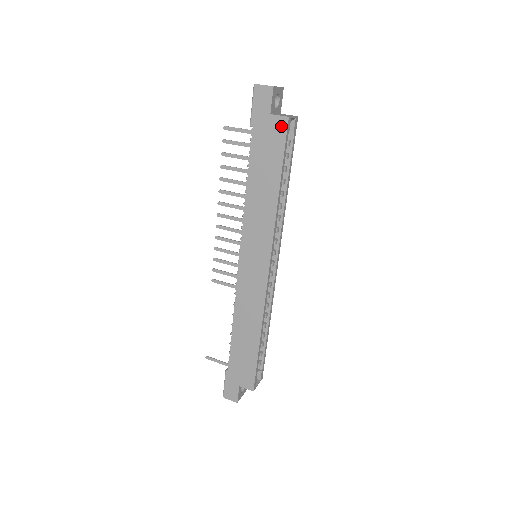
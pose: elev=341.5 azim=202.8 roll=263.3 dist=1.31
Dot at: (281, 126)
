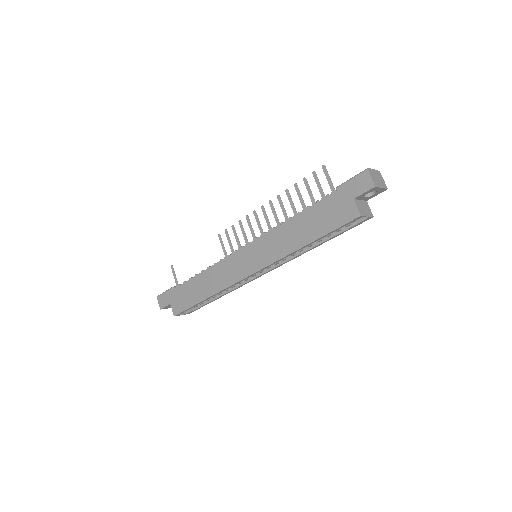
Dot at: (351, 214)
